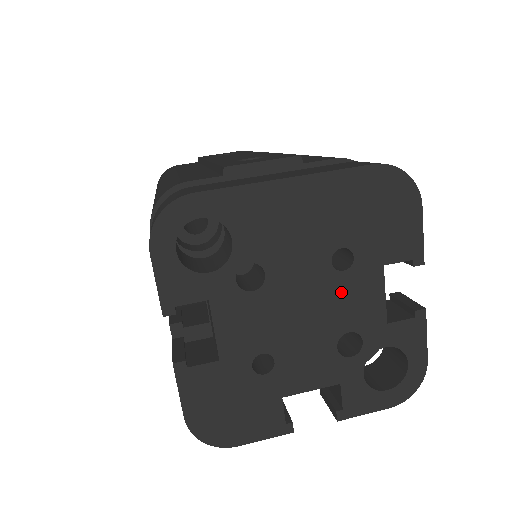
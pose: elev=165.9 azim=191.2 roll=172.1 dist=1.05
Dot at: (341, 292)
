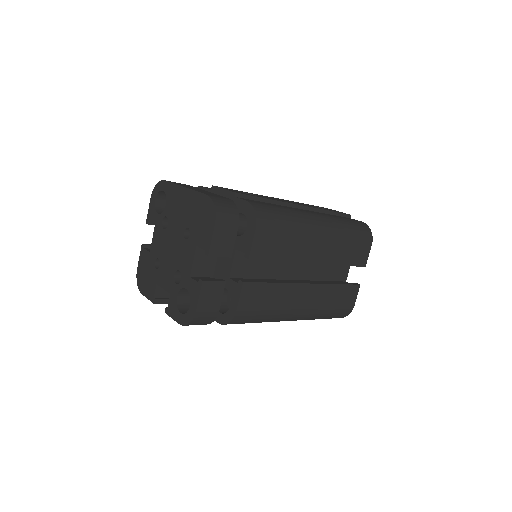
Dot at: (183, 249)
